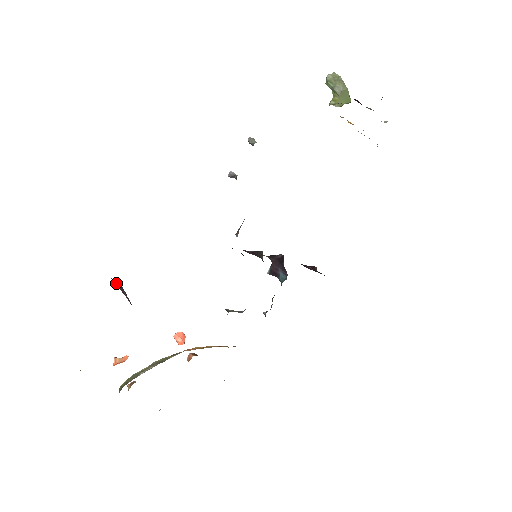
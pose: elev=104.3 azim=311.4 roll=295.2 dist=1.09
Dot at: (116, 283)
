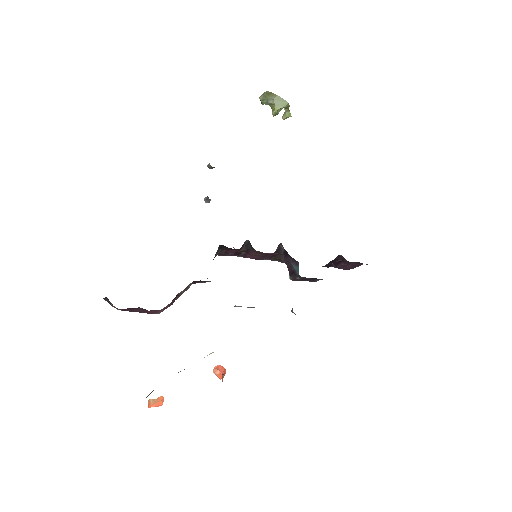
Dot at: (104, 298)
